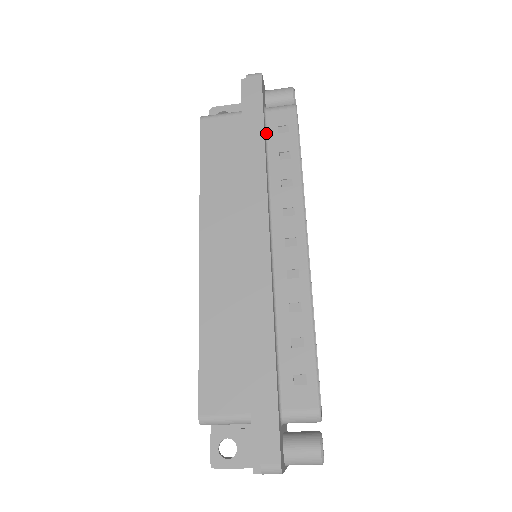
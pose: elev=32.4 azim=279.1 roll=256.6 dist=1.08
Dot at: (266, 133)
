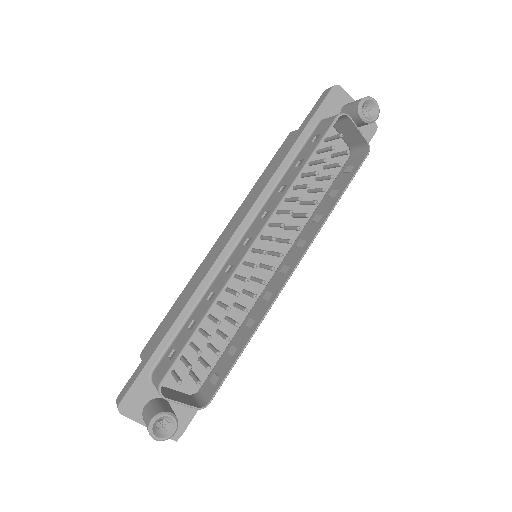
Dot at: (305, 142)
